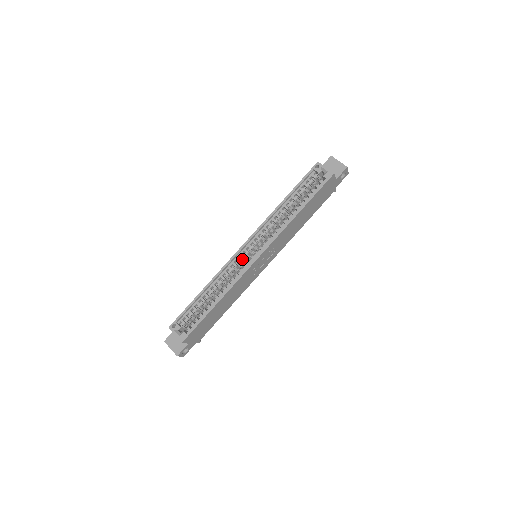
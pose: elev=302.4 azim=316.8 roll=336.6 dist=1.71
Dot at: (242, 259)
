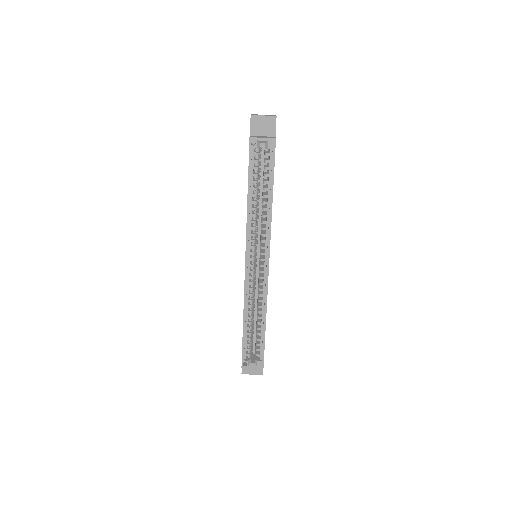
Dot at: occluded
